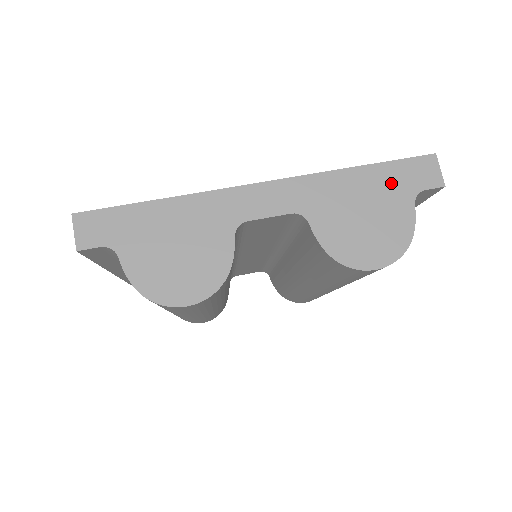
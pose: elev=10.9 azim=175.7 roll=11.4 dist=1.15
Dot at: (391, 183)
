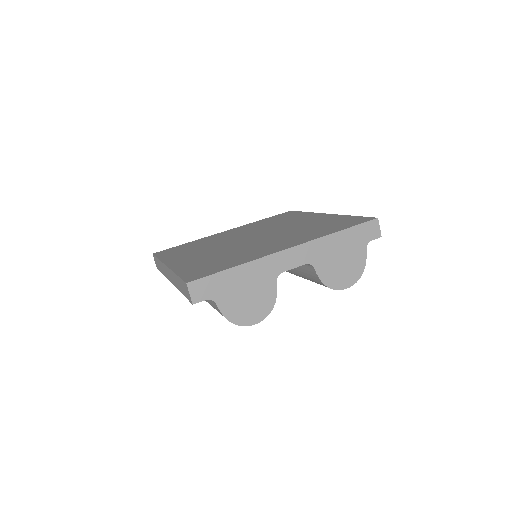
Dot at: (355, 239)
